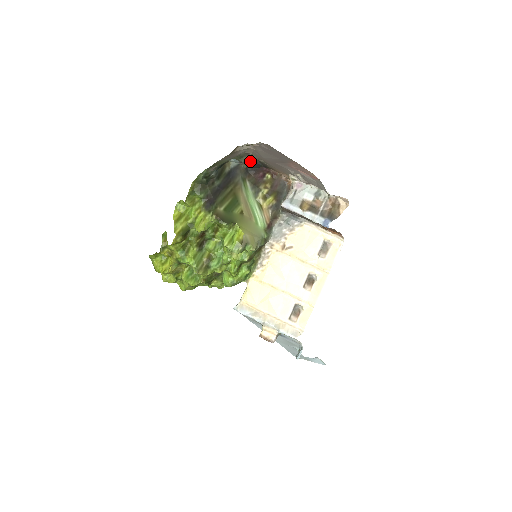
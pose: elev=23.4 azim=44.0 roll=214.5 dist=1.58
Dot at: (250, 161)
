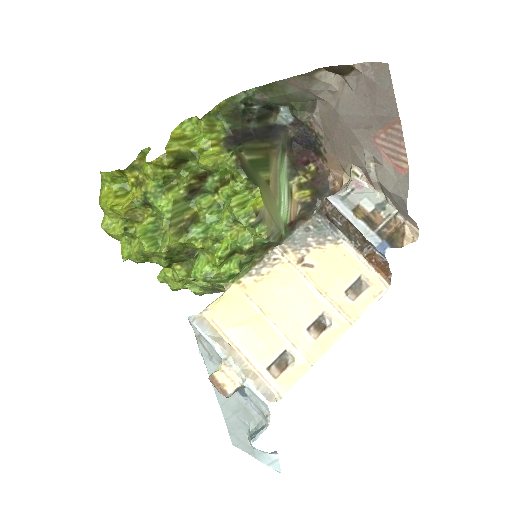
Dot at: (303, 129)
